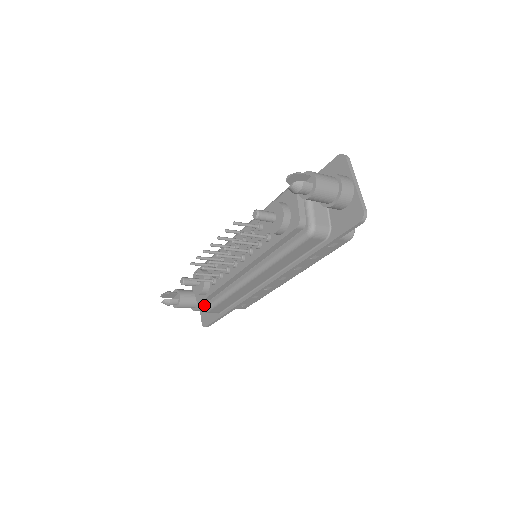
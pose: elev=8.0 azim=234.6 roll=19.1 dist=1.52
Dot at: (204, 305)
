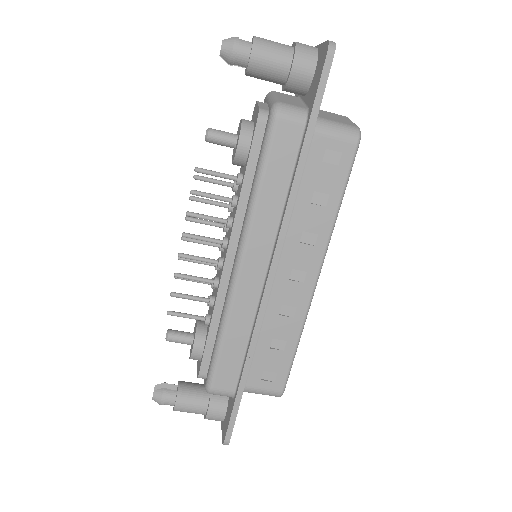
Dot at: (206, 377)
